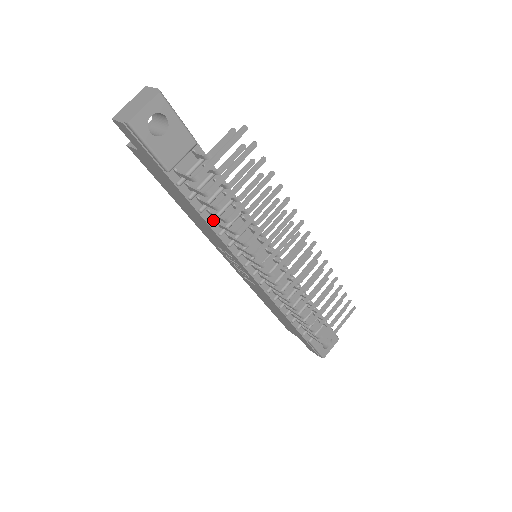
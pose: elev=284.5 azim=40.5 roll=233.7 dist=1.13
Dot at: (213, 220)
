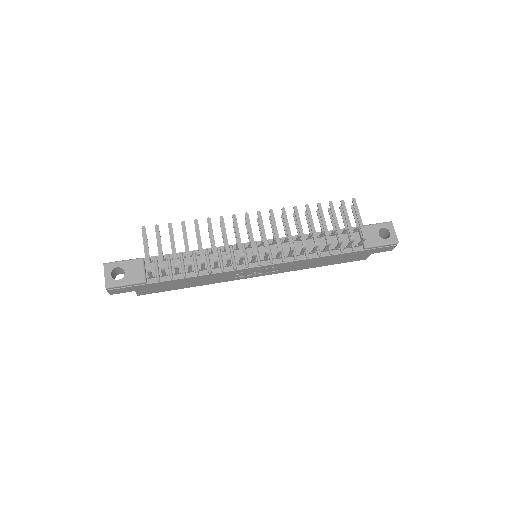
Dot at: (196, 272)
